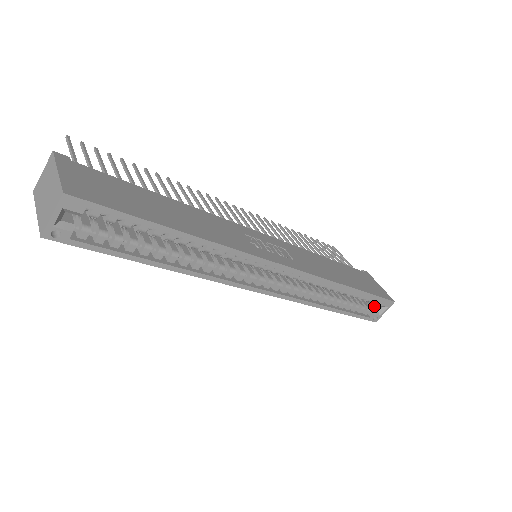
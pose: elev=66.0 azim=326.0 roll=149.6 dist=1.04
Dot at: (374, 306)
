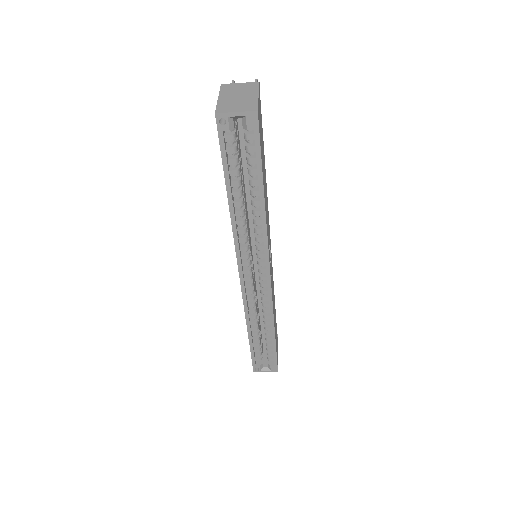
Dot at: (263, 362)
